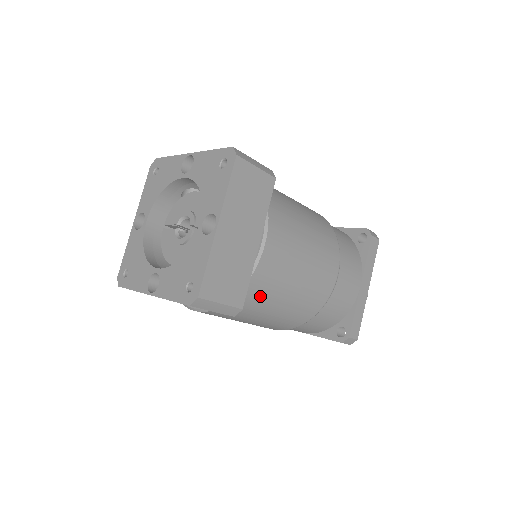
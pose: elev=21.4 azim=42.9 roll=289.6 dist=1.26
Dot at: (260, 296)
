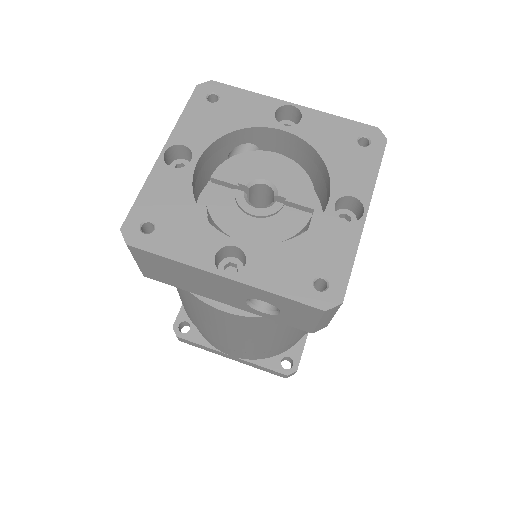
Dot at: occluded
